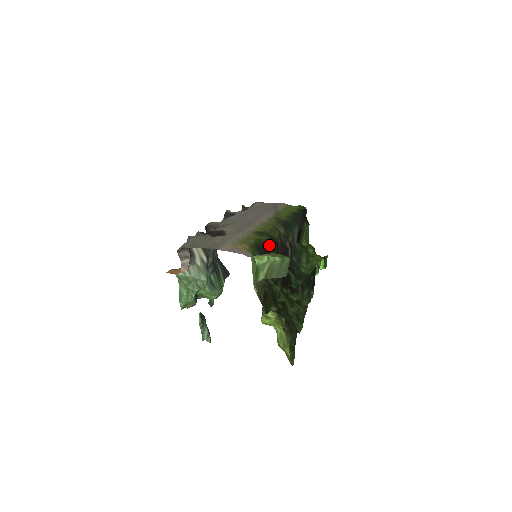
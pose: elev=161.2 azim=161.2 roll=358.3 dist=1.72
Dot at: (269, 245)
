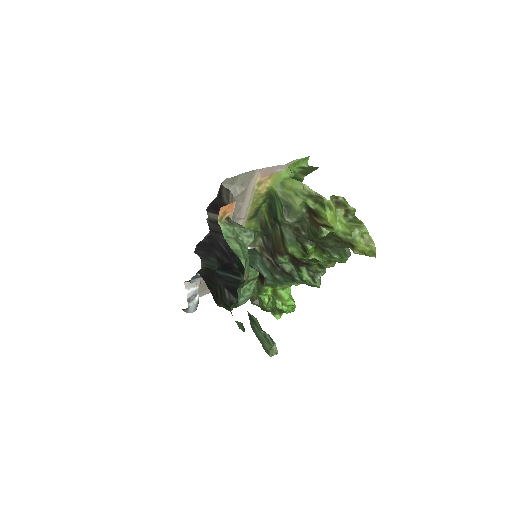
Dot at: (267, 224)
